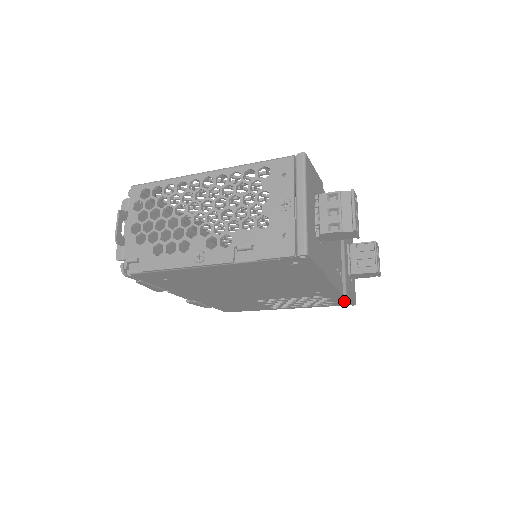
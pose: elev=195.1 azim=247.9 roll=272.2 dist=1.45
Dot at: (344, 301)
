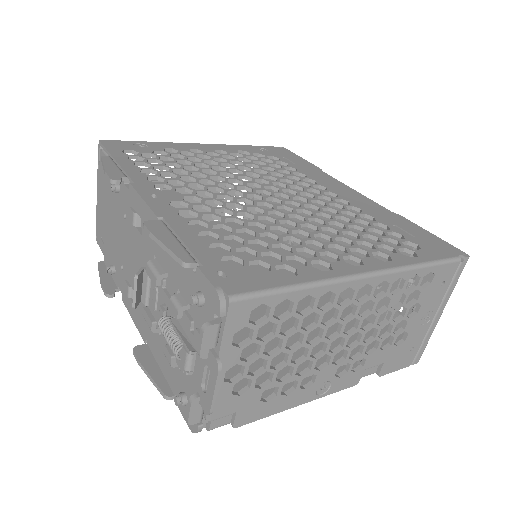
Dot at: occluded
